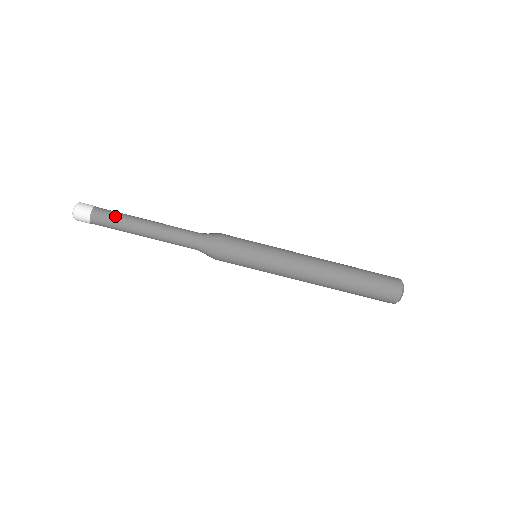
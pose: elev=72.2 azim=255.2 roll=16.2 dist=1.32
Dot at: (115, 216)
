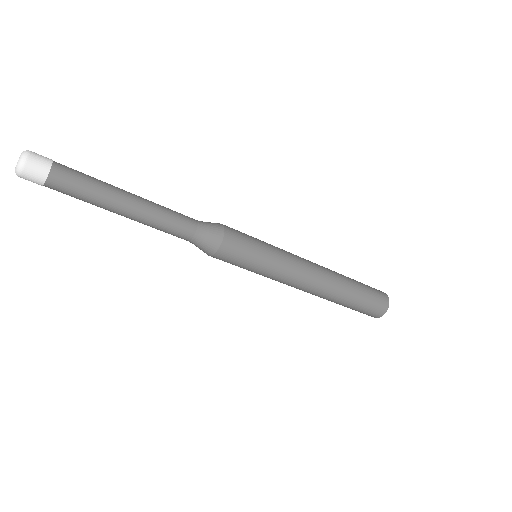
Dot at: (81, 196)
